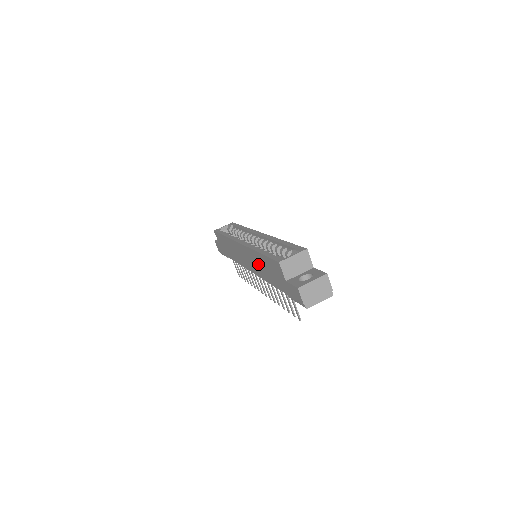
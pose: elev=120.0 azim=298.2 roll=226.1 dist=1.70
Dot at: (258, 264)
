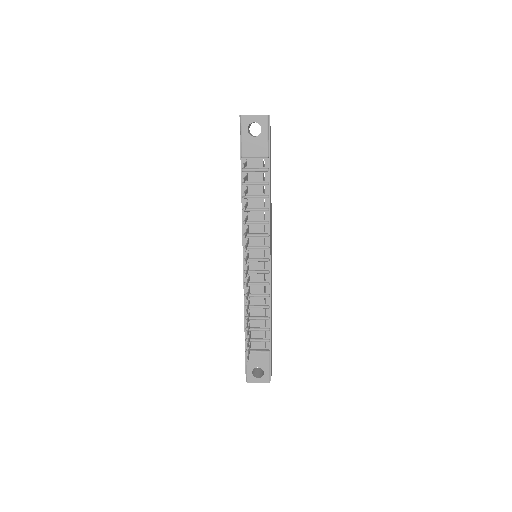
Dot at: occluded
